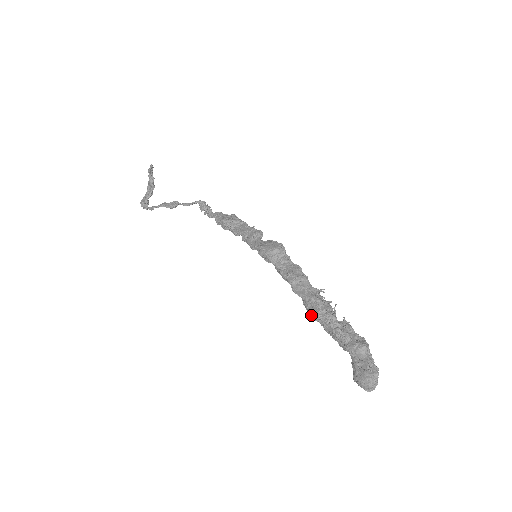
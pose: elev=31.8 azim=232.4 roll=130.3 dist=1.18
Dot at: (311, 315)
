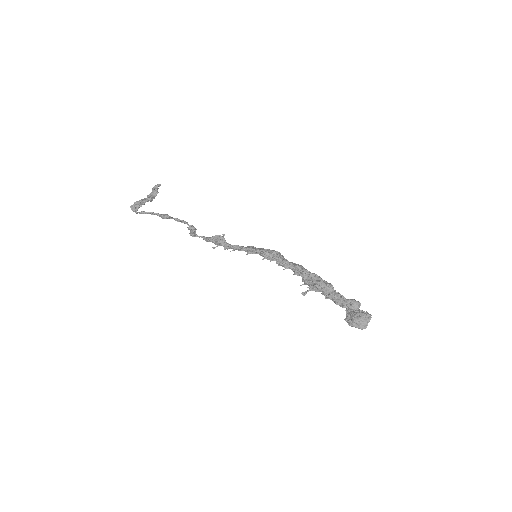
Dot at: (318, 283)
